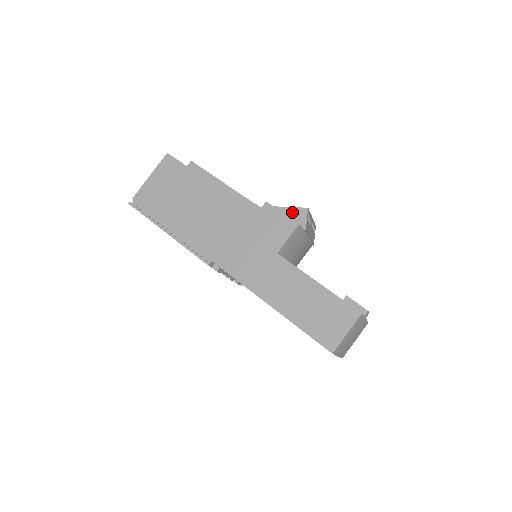
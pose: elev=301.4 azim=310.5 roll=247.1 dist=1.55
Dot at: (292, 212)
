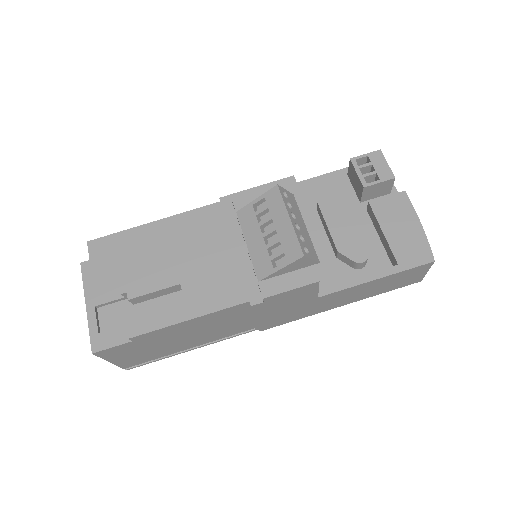
Dot at: (289, 268)
